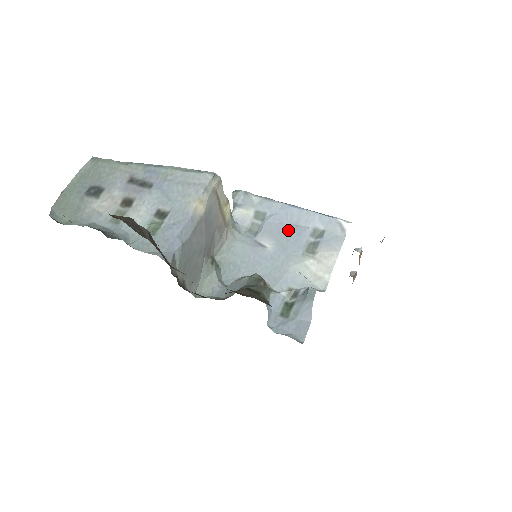
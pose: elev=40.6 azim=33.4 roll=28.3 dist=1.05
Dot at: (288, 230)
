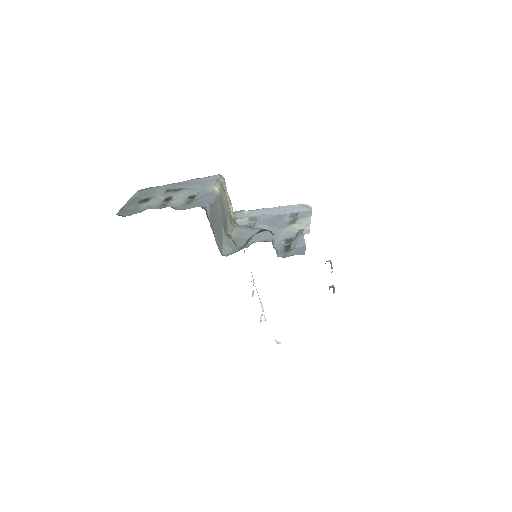
Dot at: (274, 218)
